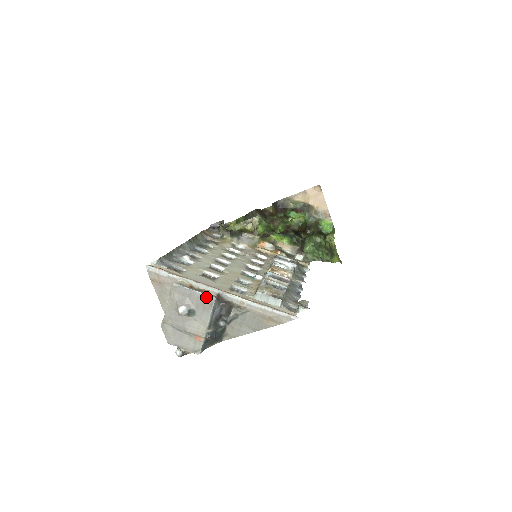
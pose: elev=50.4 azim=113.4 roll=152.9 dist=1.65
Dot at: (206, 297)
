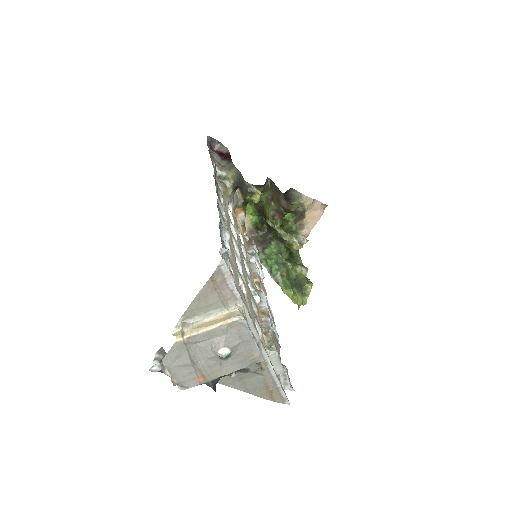
Dot at: (258, 355)
